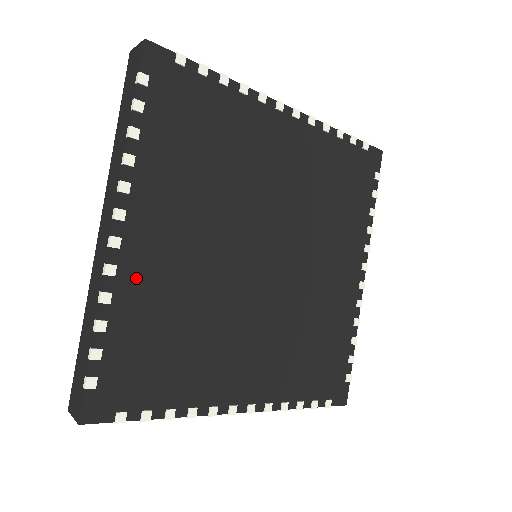
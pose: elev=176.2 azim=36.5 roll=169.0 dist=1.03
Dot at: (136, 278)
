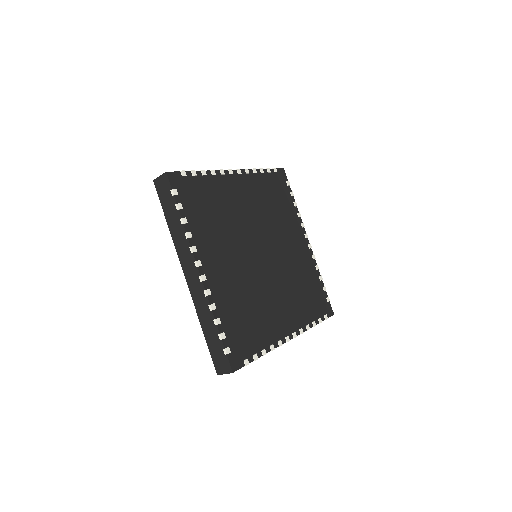
Dot at: (219, 291)
